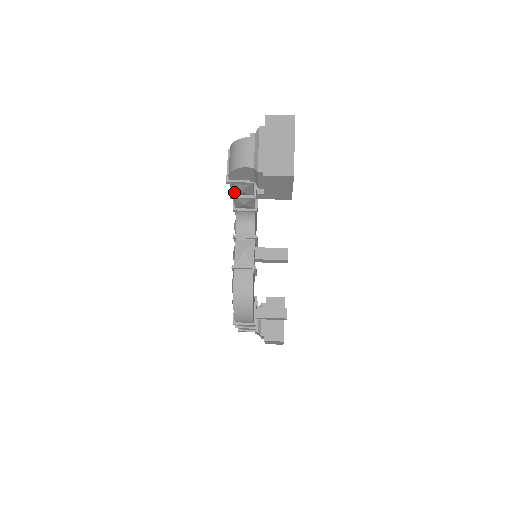
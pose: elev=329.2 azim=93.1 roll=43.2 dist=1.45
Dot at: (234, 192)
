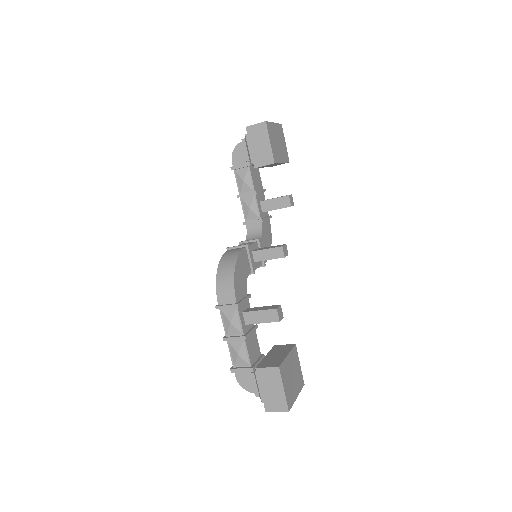
Dot at: (240, 188)
